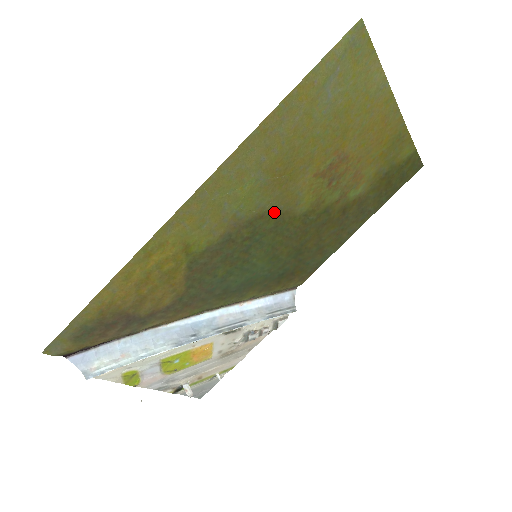
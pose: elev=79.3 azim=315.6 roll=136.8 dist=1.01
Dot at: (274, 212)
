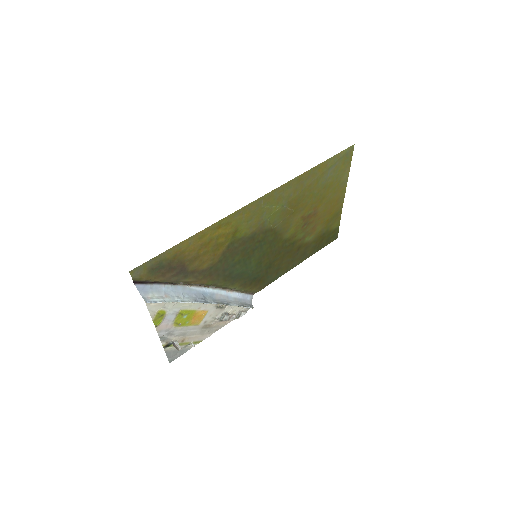
Dot at: (277, 230)
